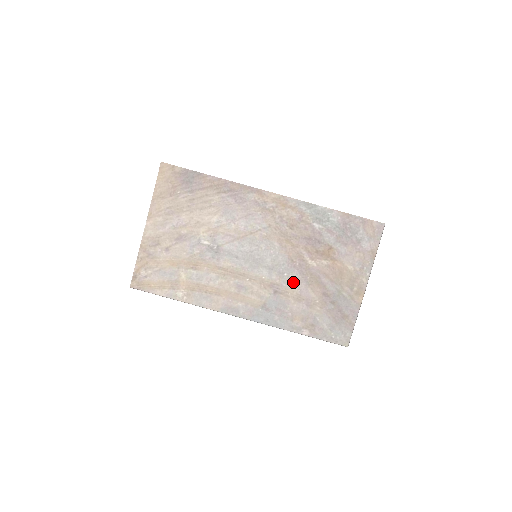
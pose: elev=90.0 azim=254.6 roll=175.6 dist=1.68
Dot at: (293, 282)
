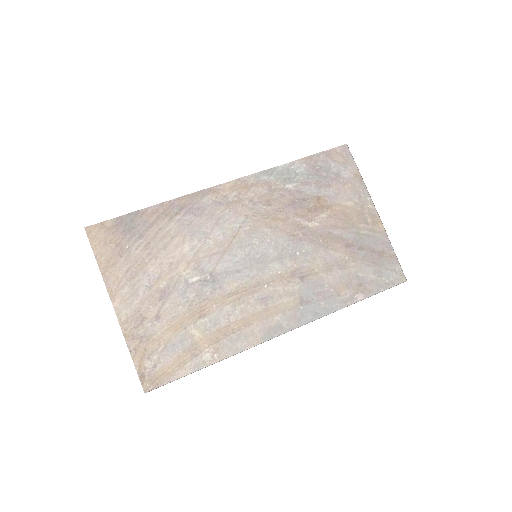
Dot at: (310, 256)
